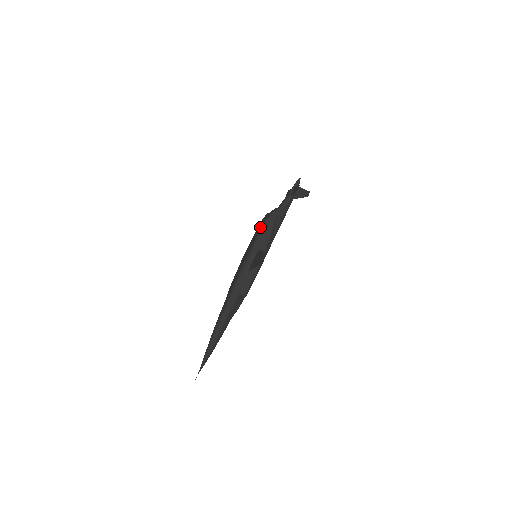
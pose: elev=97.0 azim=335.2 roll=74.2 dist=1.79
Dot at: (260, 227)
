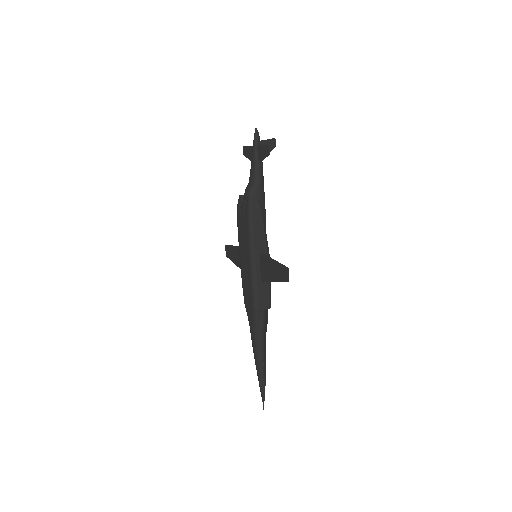
Dot at: (246, 224)
